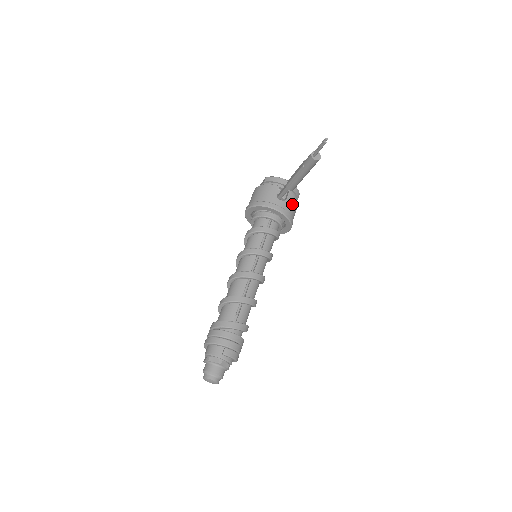
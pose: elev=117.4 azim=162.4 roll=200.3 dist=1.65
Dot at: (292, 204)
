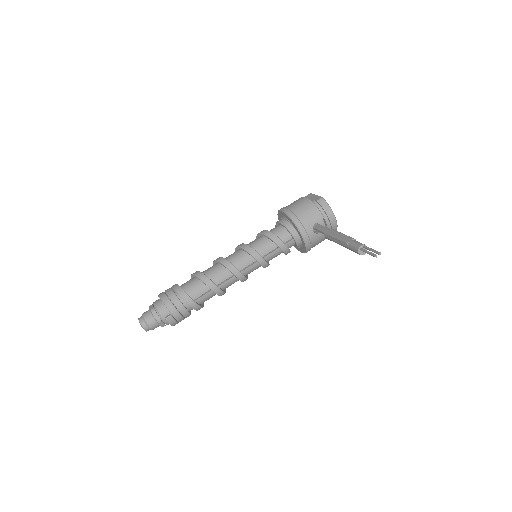
Dot at: (321, 239)
